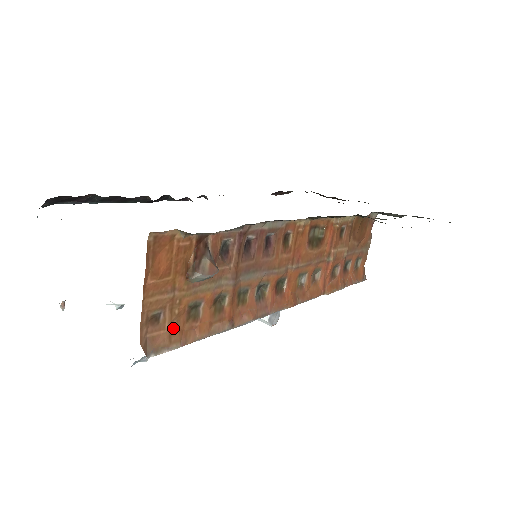
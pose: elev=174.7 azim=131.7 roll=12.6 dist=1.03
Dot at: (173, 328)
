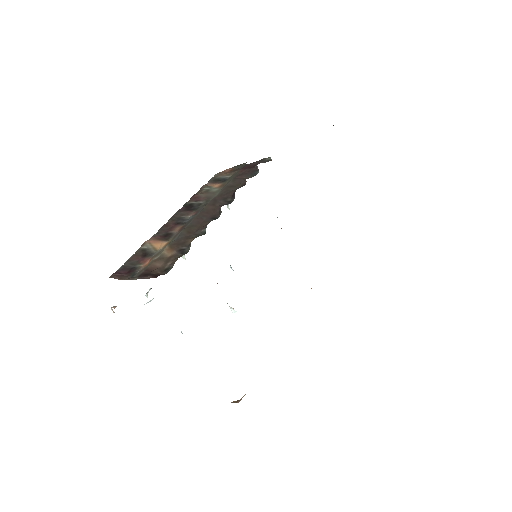
Dot at: occluded
